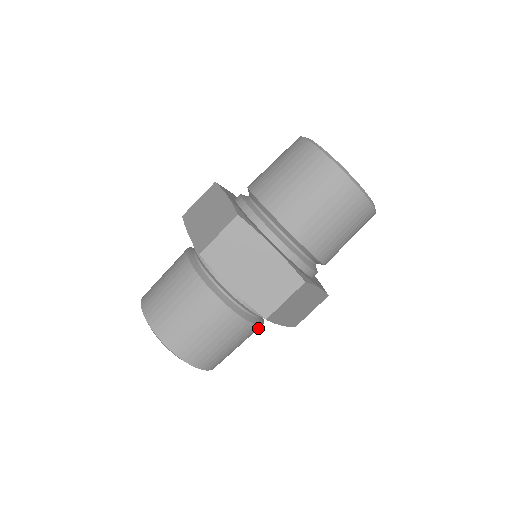
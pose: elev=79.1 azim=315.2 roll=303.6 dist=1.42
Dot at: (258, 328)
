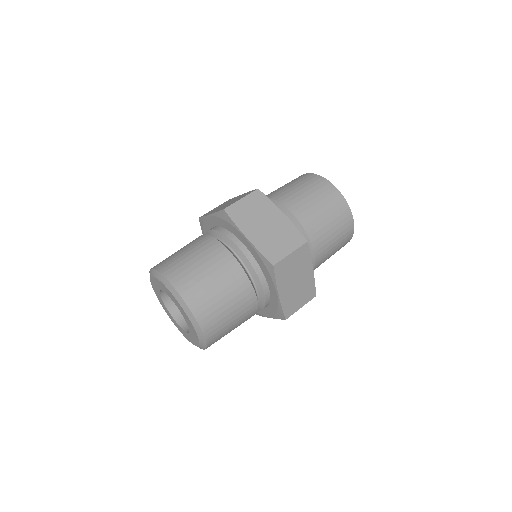
Dot at: (254, 309)
